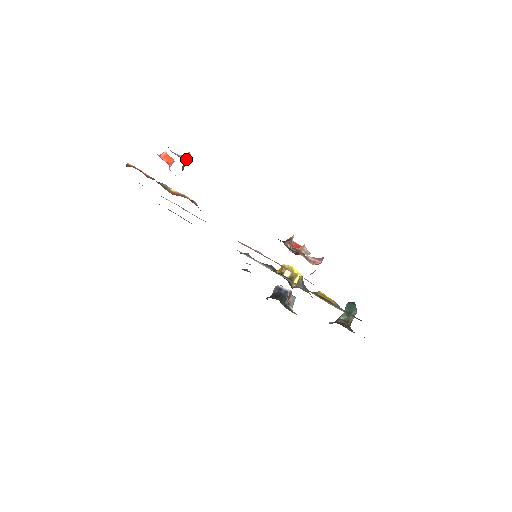
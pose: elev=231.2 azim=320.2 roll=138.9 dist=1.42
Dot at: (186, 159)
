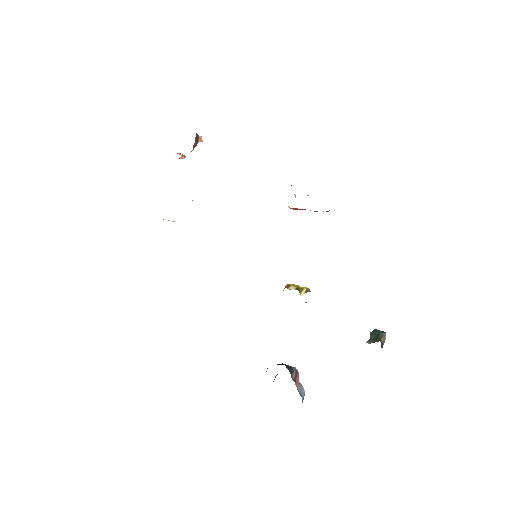
Dot at: (199, 138)
